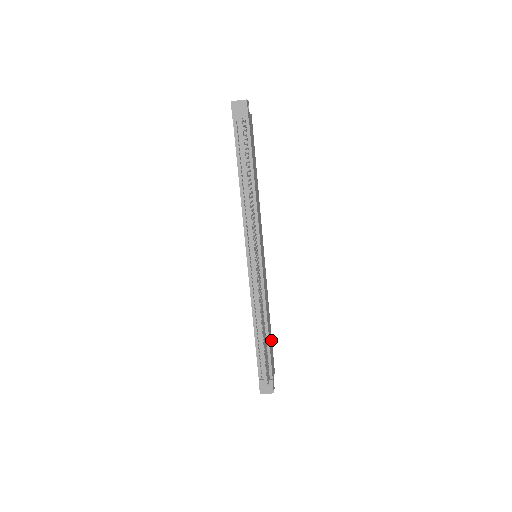
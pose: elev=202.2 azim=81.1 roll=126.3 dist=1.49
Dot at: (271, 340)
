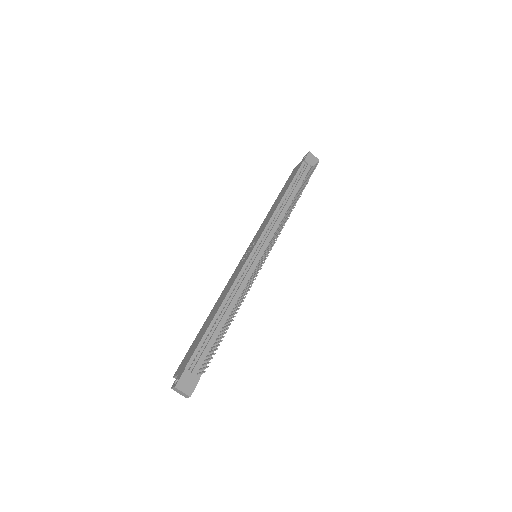
Dot at: occluded
